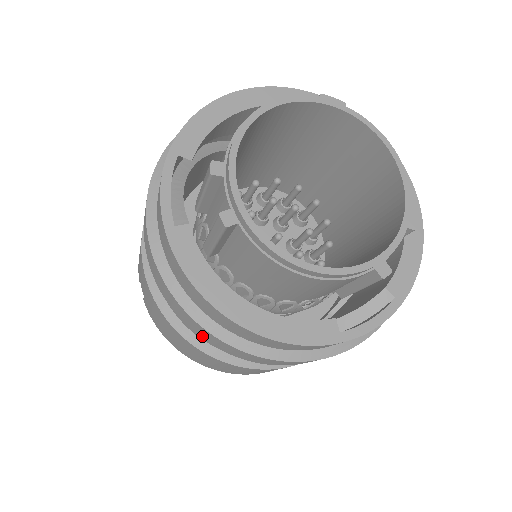
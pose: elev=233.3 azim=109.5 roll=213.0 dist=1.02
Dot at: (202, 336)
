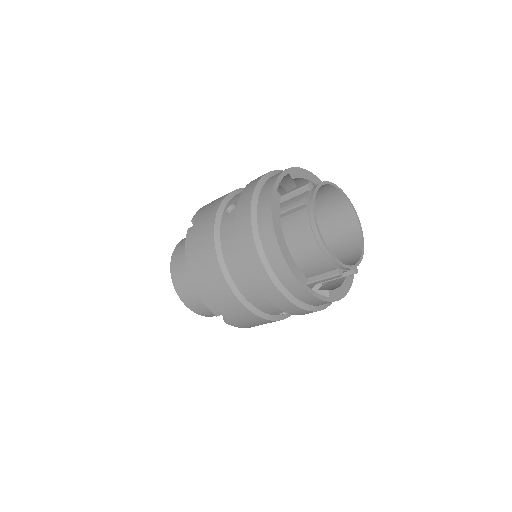
Dot at: (242, 246)
